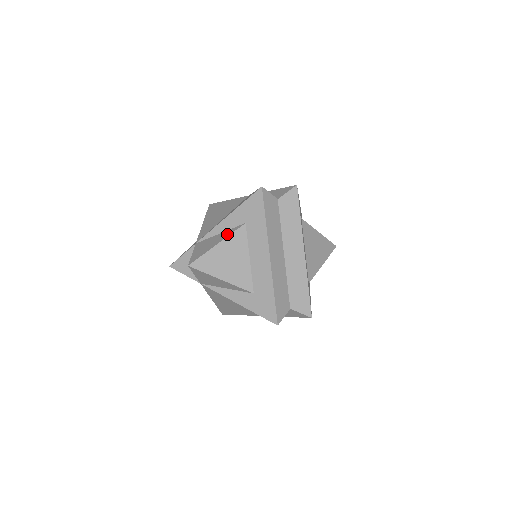
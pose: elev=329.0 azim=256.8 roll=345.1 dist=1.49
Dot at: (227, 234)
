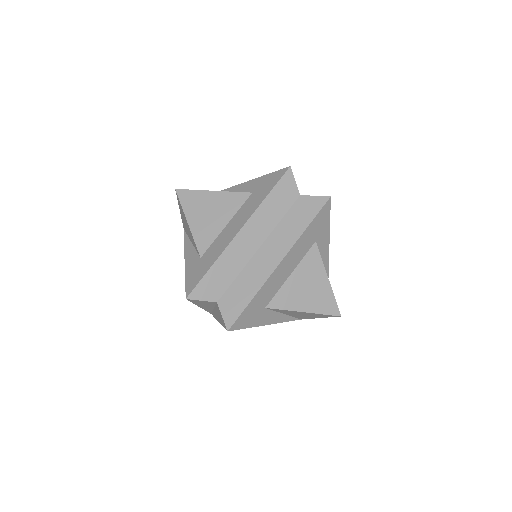
Dot at: occluded
